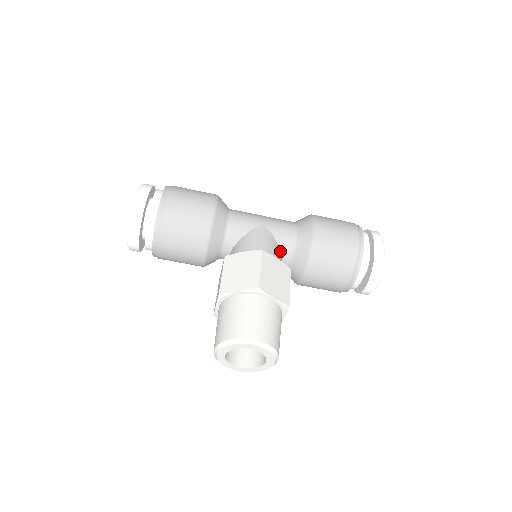
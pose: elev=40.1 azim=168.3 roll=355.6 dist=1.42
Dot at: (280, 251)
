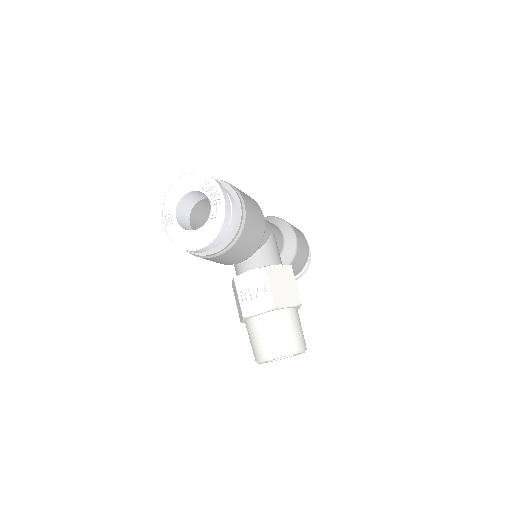
Dot at: occluded
